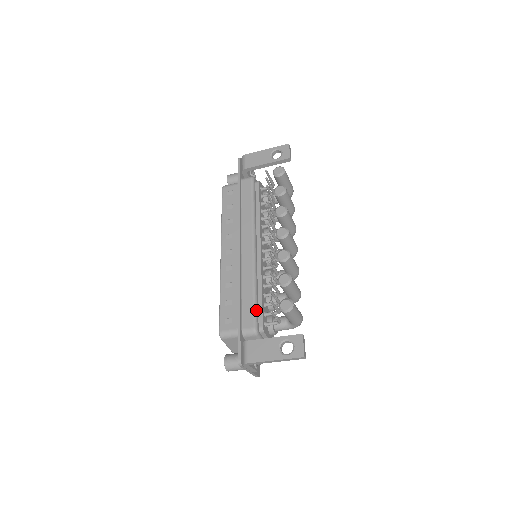
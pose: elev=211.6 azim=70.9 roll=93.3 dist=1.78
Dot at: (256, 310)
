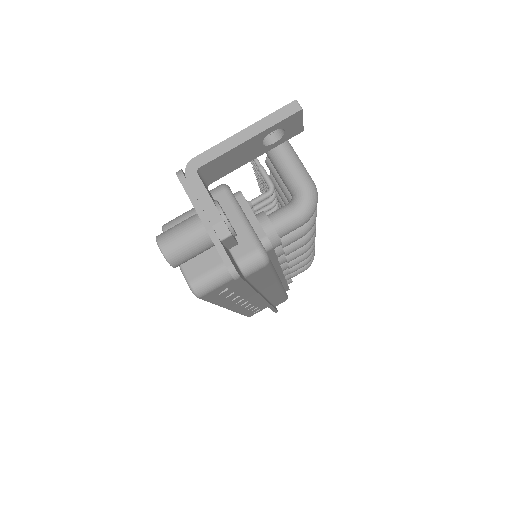
Dot at: occluded
